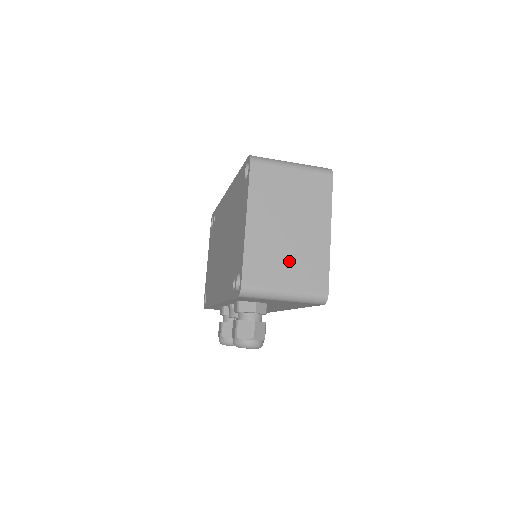
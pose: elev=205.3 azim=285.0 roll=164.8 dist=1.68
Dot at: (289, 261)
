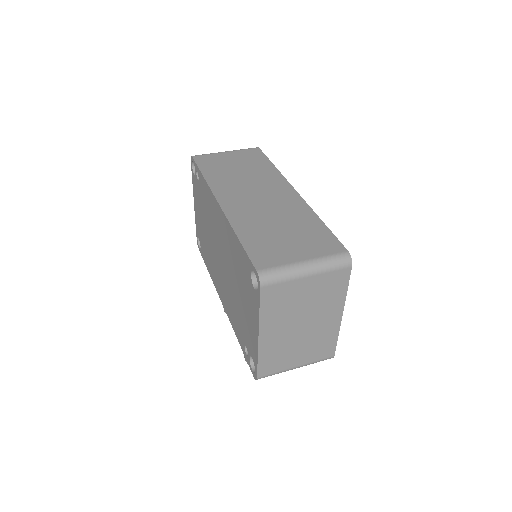
Dot at: (300, 348)
